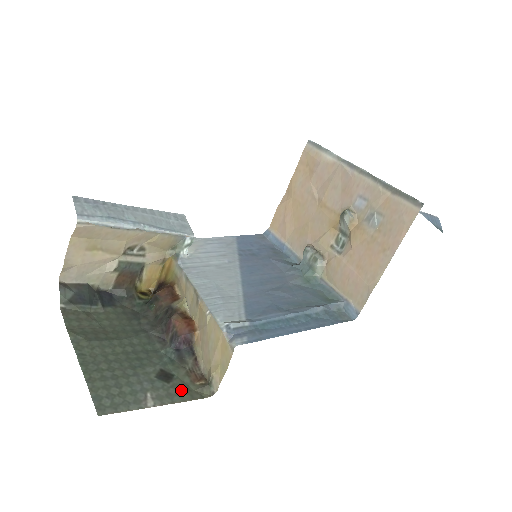
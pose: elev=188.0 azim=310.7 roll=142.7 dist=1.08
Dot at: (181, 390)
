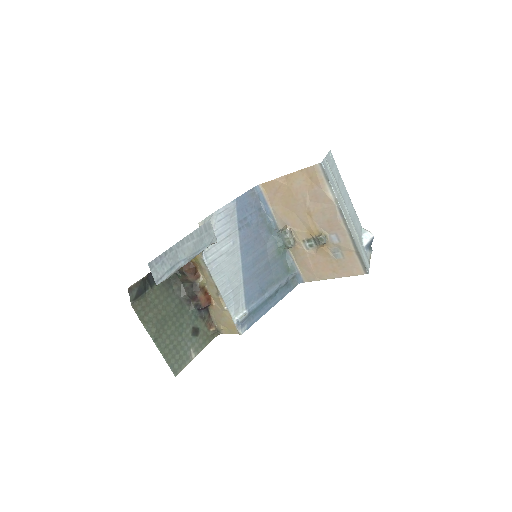
Dot at: (204, 338)
